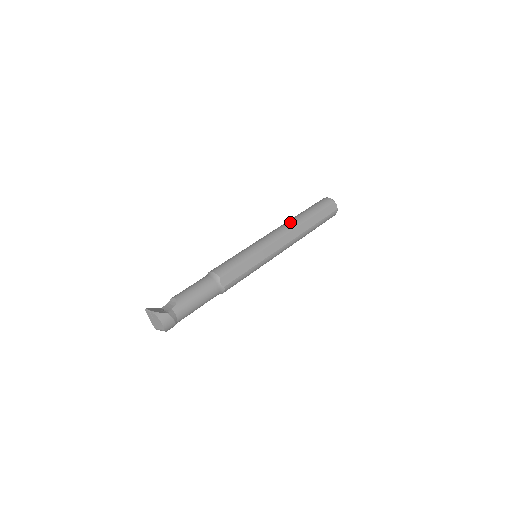
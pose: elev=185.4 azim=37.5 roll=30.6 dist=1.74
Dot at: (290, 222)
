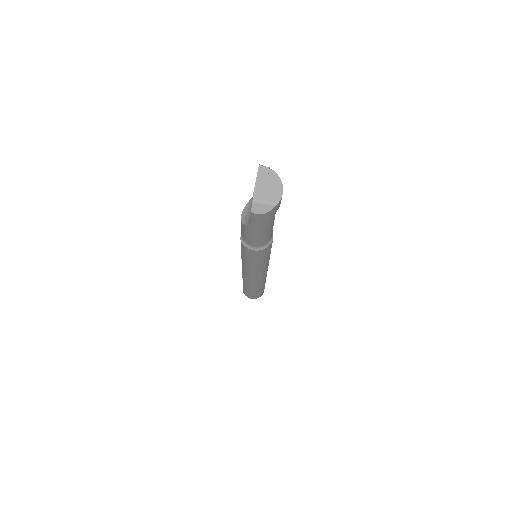
Dot at: occluded
